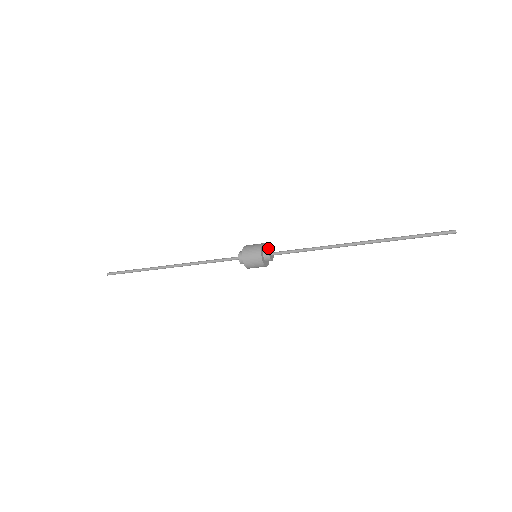
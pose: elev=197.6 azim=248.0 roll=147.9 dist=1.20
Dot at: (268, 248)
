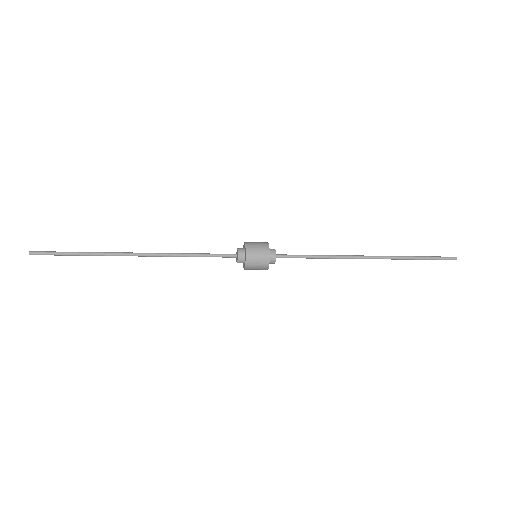
Dot at: occluded
